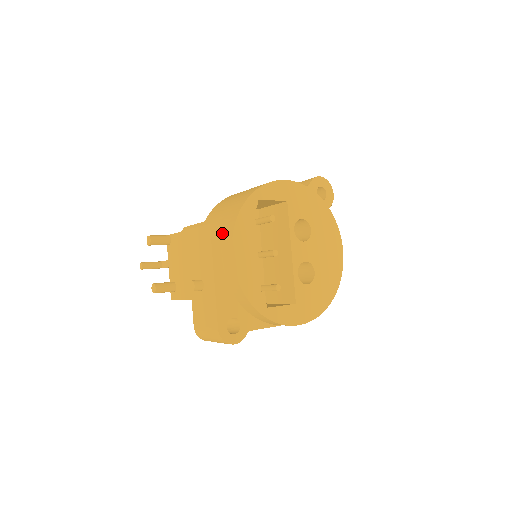
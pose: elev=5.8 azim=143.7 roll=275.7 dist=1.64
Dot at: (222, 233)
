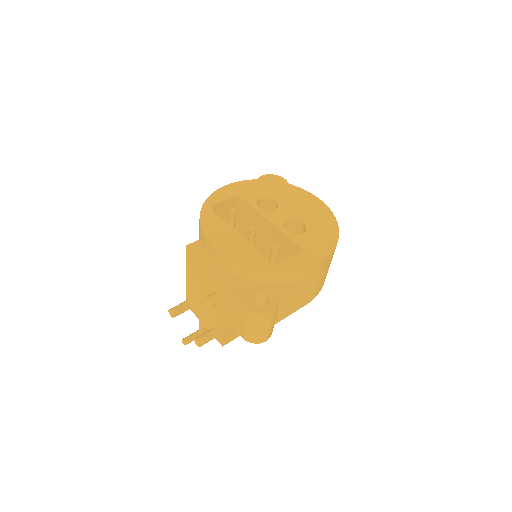
Dot at: (202, 246)
